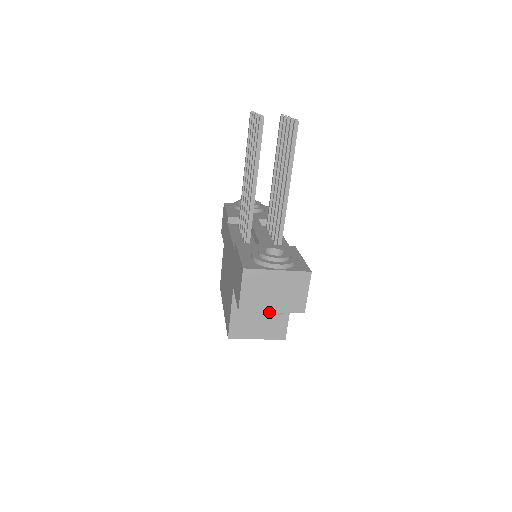
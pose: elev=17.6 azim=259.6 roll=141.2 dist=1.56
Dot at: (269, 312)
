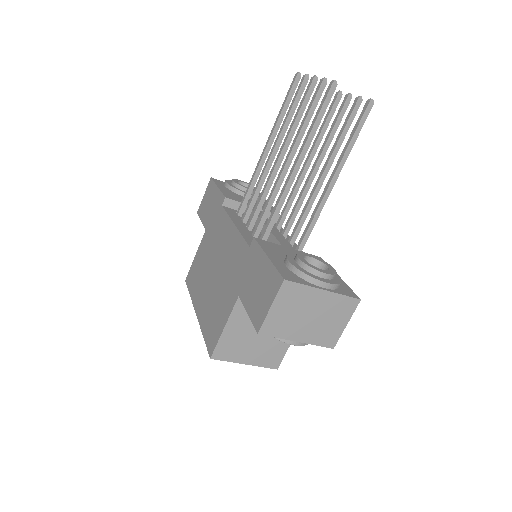
Dot at: (293, 341)
